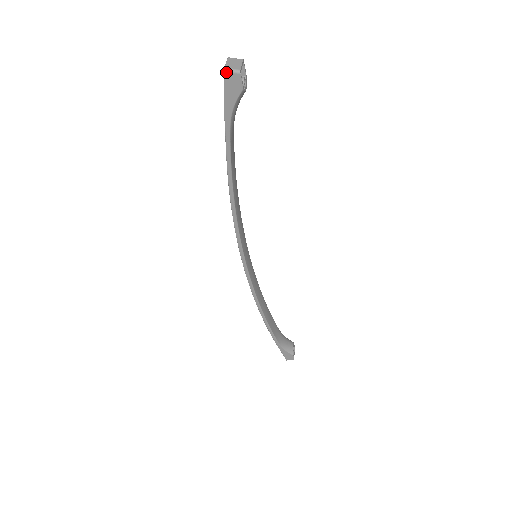
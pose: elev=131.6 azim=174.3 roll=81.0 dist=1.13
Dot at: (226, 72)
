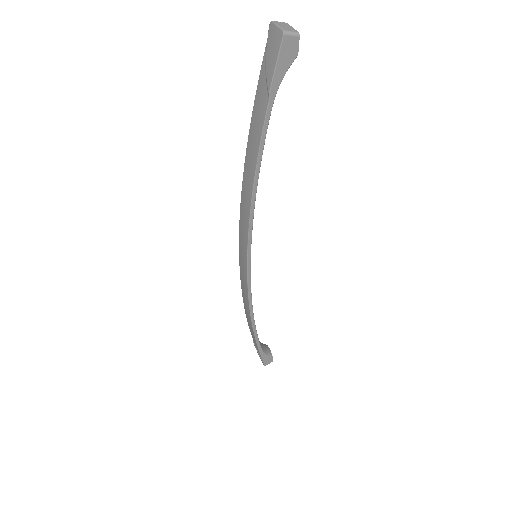
Dot at: (285, 35)
